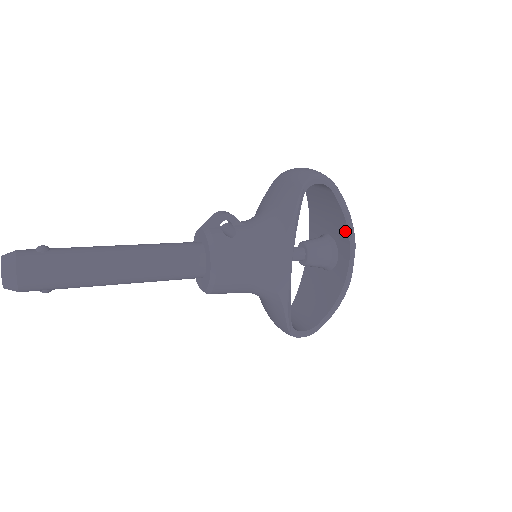
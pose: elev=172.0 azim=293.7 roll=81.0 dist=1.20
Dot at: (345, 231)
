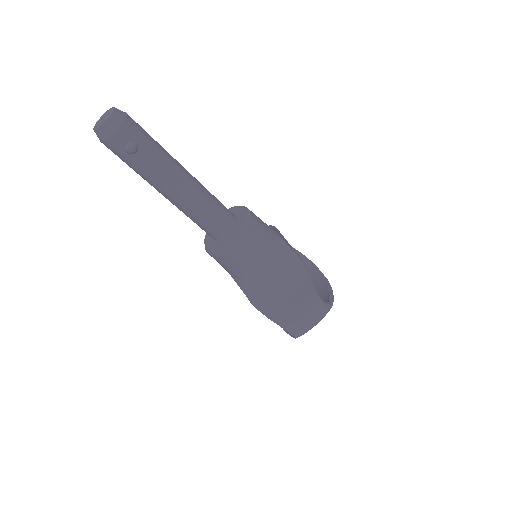
Dot at: (303, 260)
